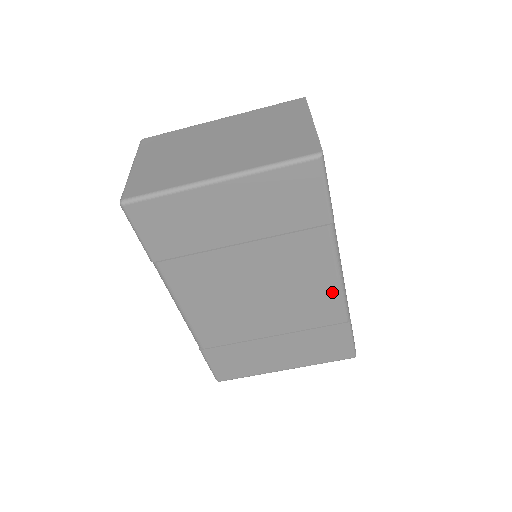
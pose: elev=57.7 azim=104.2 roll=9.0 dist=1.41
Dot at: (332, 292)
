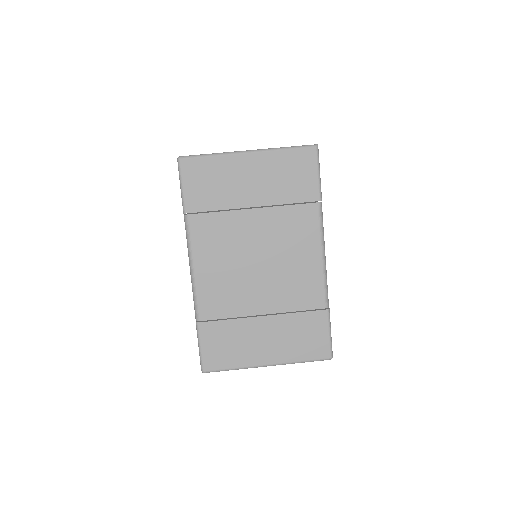
Dot at: (316, 271)
